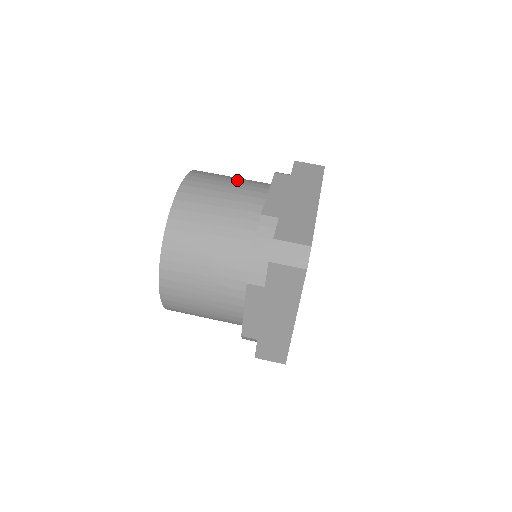
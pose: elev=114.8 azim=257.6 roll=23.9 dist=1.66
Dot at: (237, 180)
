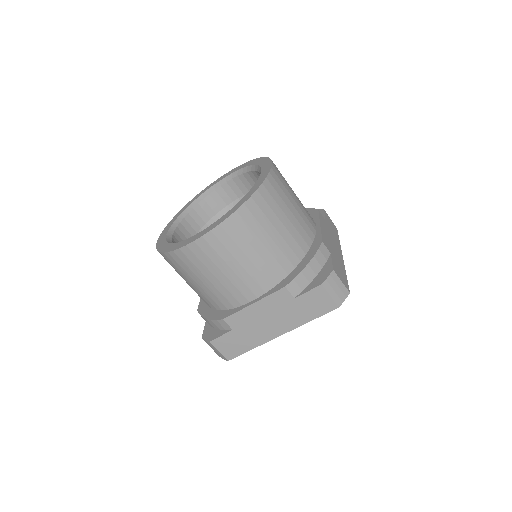
Dot at: (252, 262)
